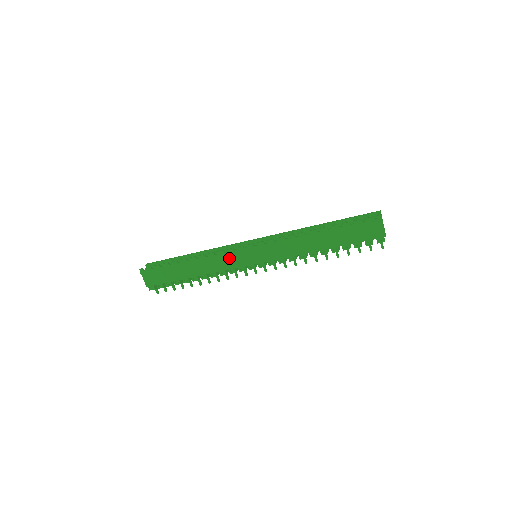
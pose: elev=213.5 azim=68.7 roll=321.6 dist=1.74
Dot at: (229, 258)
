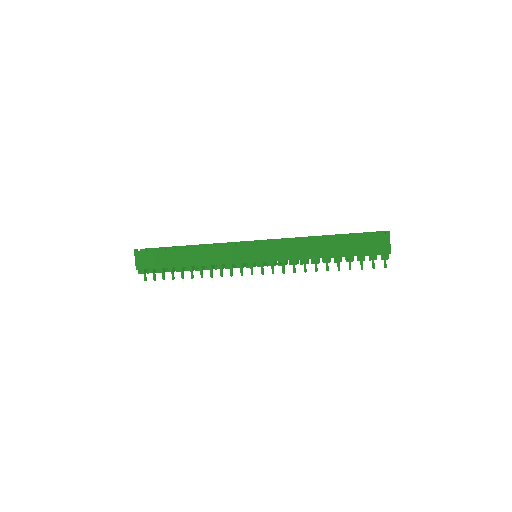
Dot at: (229, 252)
